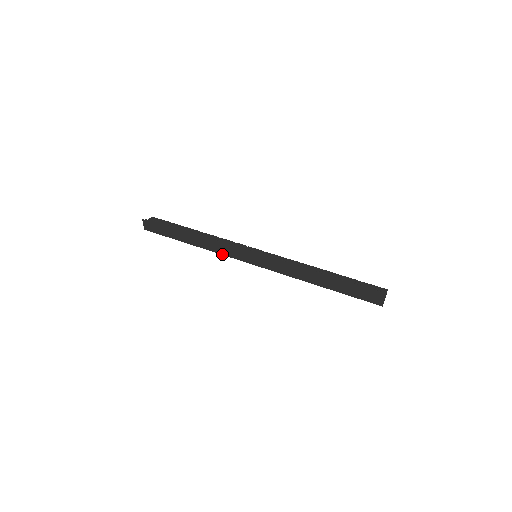
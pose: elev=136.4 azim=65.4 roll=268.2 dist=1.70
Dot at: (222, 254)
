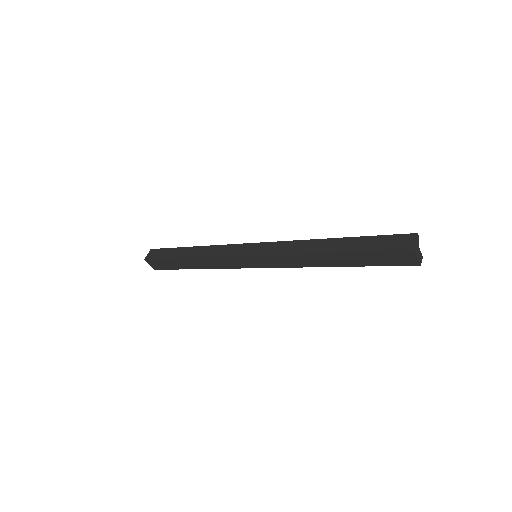
Dot at: (217, 256)
